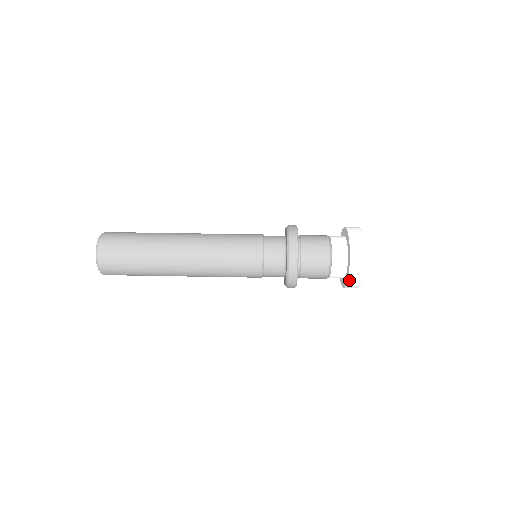
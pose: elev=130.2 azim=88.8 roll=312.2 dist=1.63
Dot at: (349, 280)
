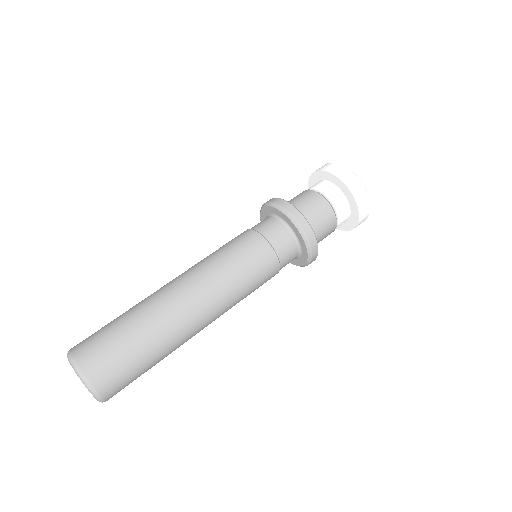
Dot at: (353, 193)
